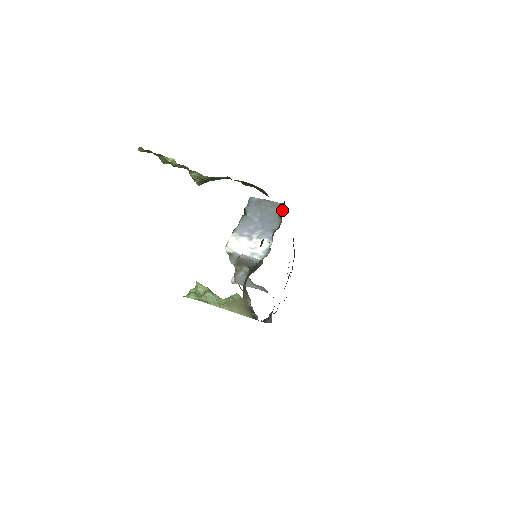
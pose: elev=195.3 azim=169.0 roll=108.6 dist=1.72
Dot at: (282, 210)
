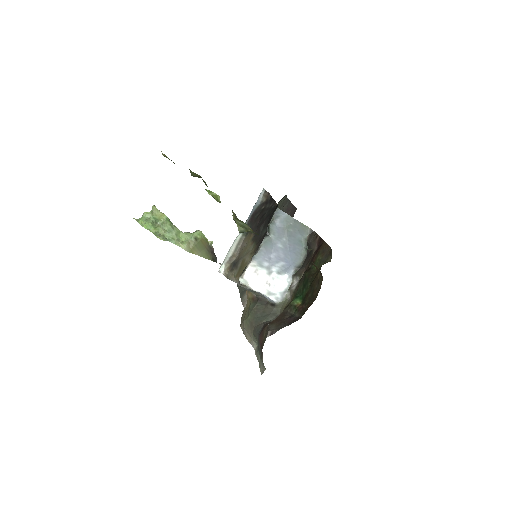
Dot at: (313, 247)
